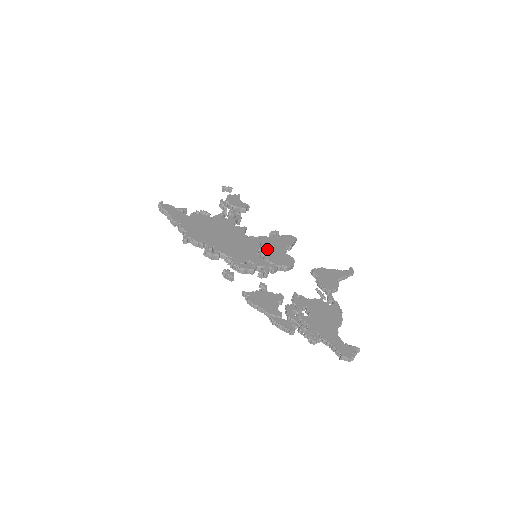
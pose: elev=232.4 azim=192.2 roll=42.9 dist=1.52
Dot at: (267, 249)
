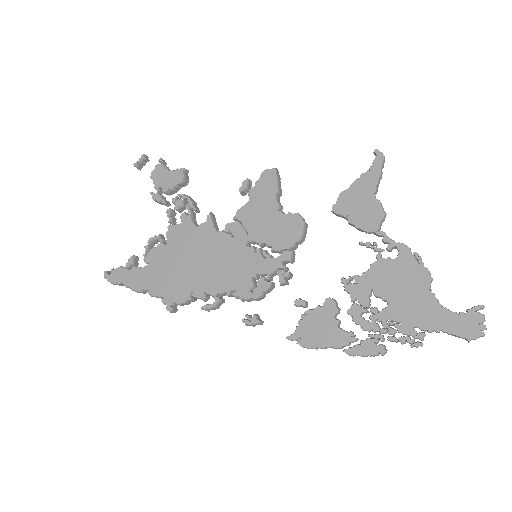
Dot at: (258, 231)
